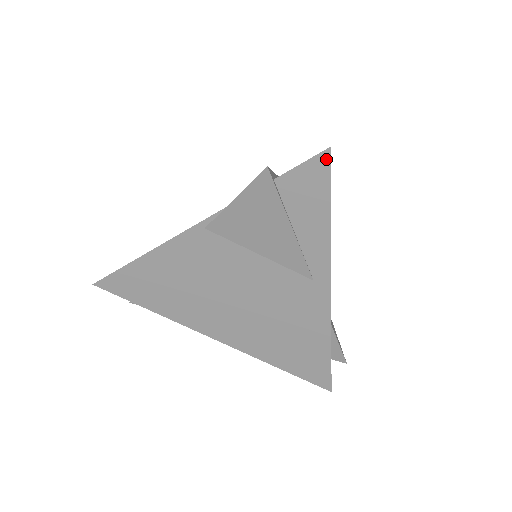
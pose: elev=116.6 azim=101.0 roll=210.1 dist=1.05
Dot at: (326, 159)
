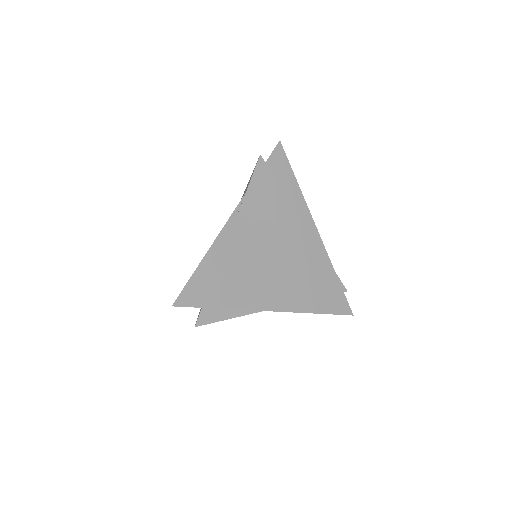
Dot at: (280, 148)
